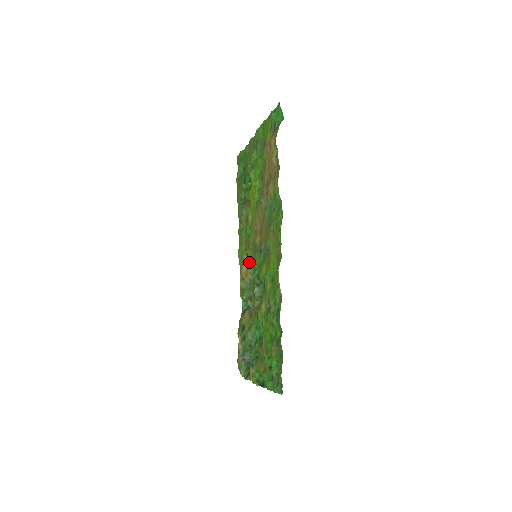
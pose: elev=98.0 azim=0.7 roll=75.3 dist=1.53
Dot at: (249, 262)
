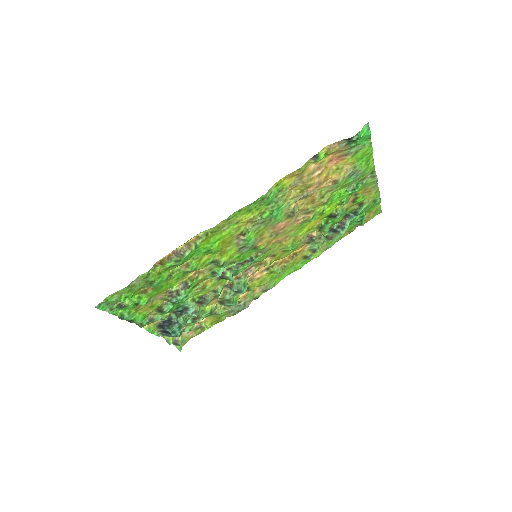
Dot at: (256, 263)
